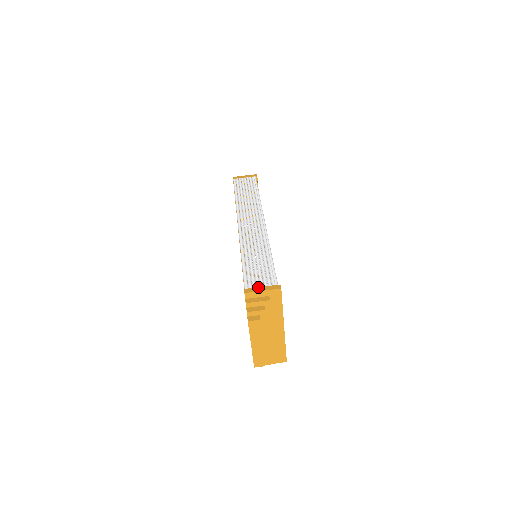
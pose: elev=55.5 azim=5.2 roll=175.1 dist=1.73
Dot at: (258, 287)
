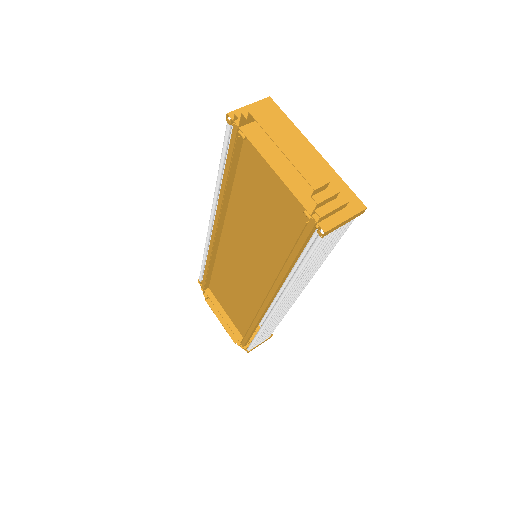
Dot at: occluded
